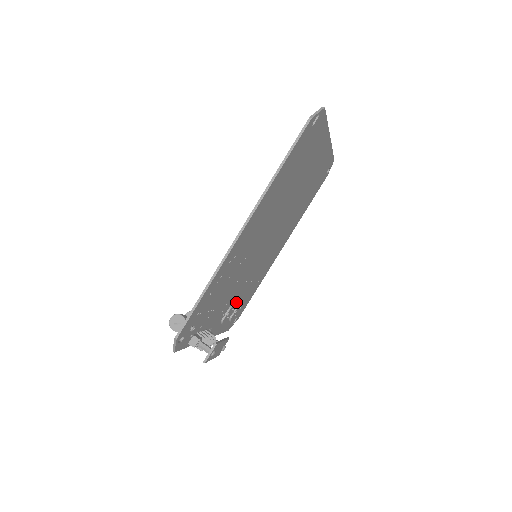
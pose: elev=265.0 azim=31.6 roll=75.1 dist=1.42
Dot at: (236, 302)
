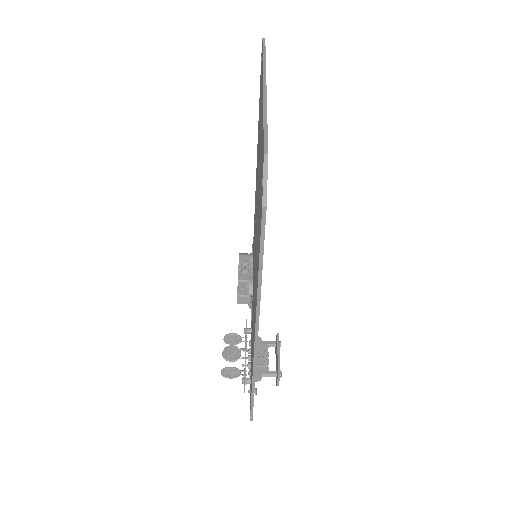
Dot at: occluded
